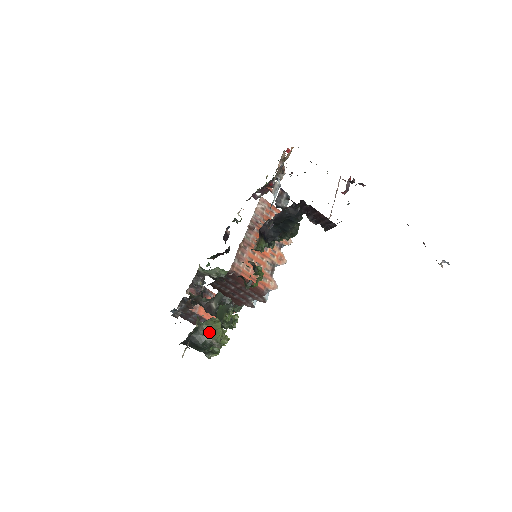
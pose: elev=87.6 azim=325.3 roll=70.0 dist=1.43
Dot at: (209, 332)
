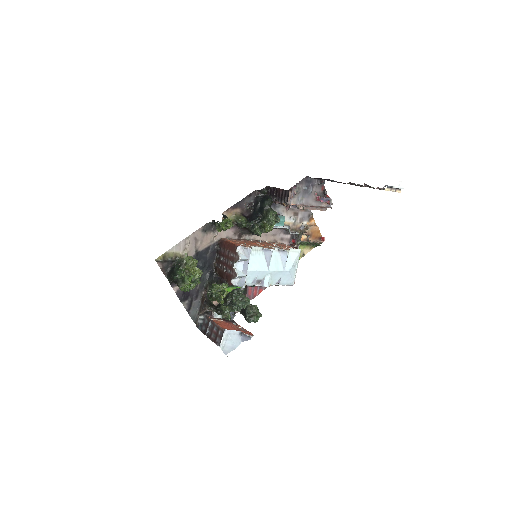
Dot at: occluded
